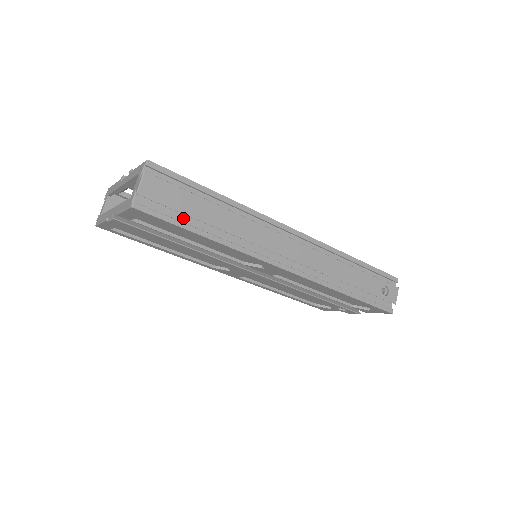
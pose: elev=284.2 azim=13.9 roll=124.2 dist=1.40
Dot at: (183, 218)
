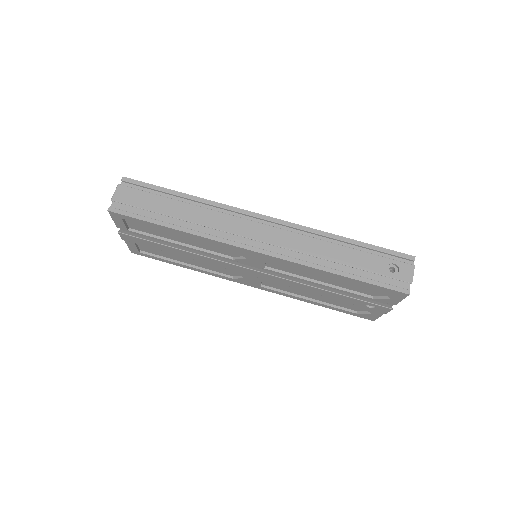
Dot at: (152, 216)
